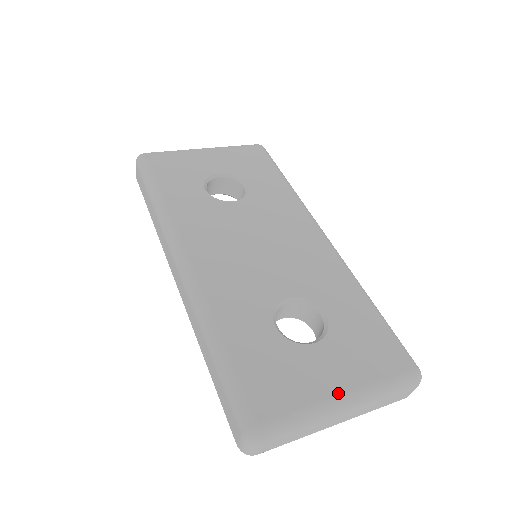
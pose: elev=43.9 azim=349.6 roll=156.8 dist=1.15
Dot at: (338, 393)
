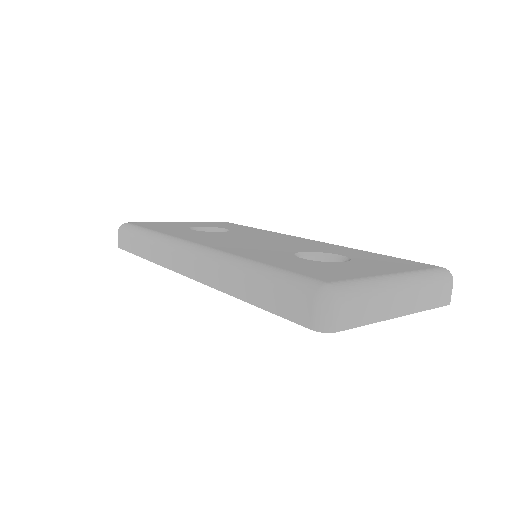
Dot at: (388, 273)
